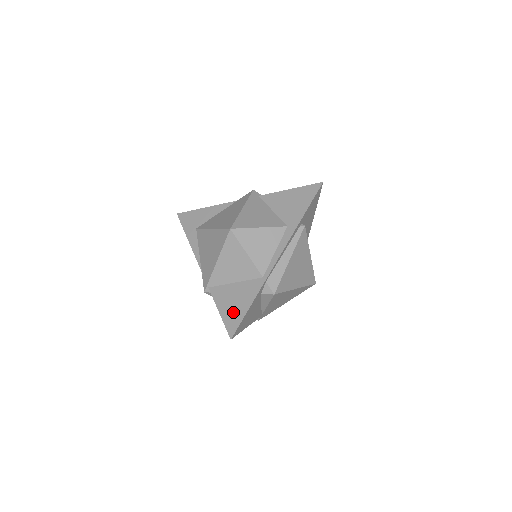
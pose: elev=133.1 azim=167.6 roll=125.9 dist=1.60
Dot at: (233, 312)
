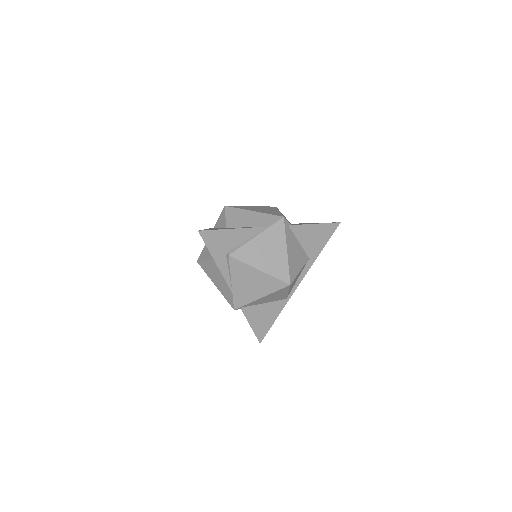
Dot at: (262, 325)
